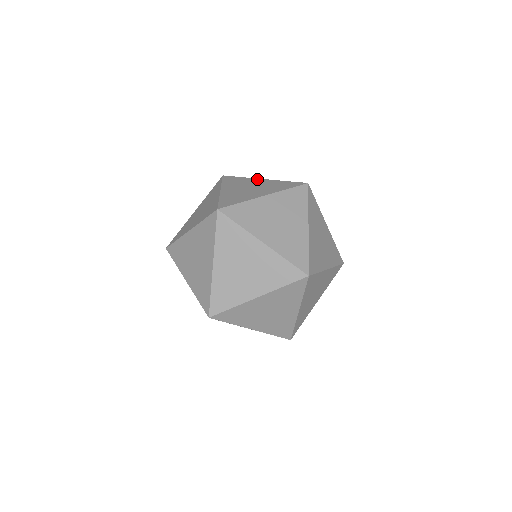
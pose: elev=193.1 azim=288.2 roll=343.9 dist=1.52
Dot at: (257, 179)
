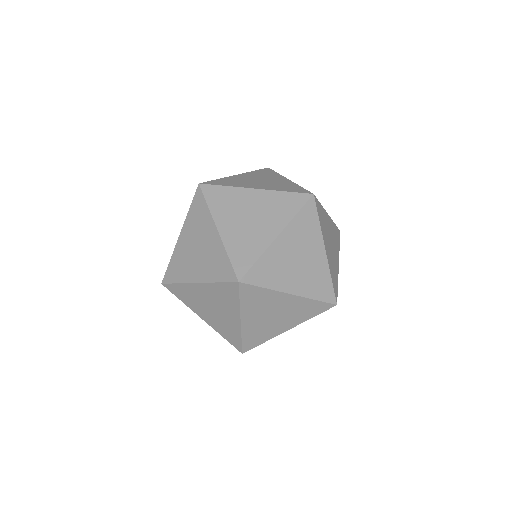
Dot at: (248, 191)
